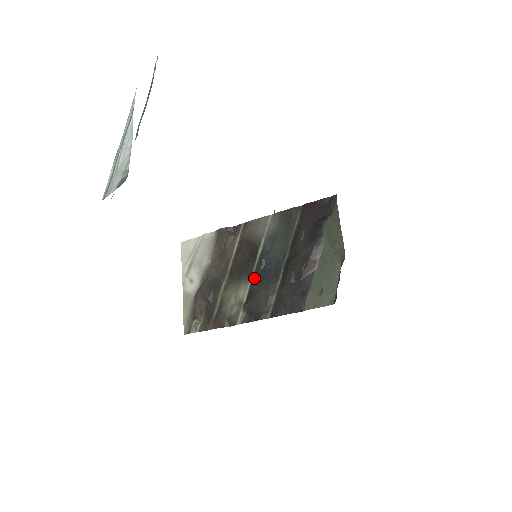
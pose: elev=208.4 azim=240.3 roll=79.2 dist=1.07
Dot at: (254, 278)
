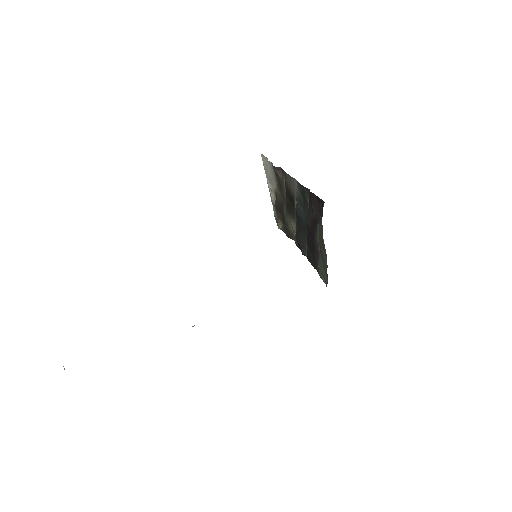
Dot at: (296, 222)
